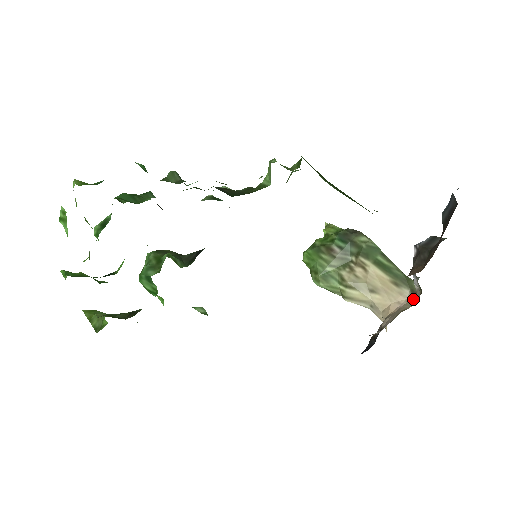
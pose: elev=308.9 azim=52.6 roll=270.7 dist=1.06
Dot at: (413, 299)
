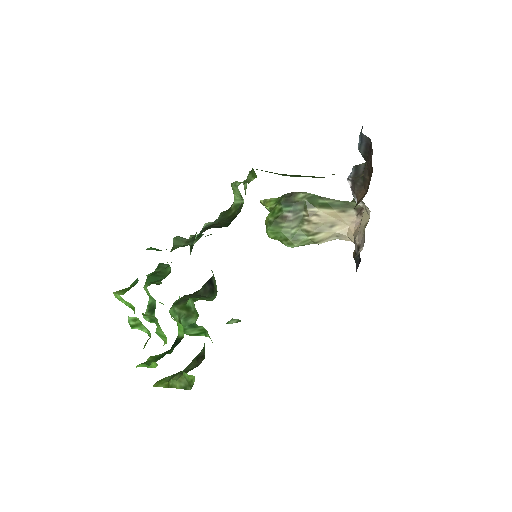
Dot at: (365, 214)
